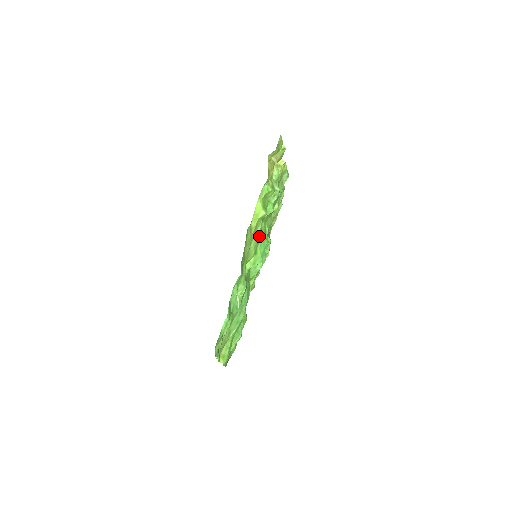
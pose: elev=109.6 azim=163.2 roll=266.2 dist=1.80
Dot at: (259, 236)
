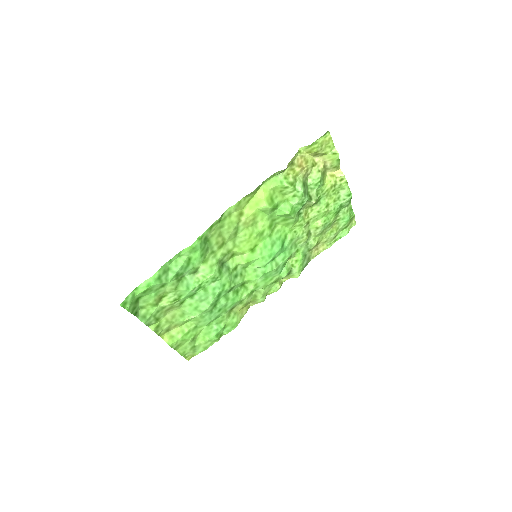
Dot at: (263, 234)
